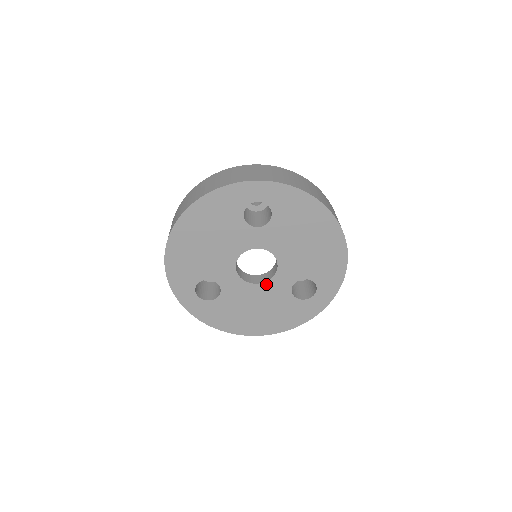
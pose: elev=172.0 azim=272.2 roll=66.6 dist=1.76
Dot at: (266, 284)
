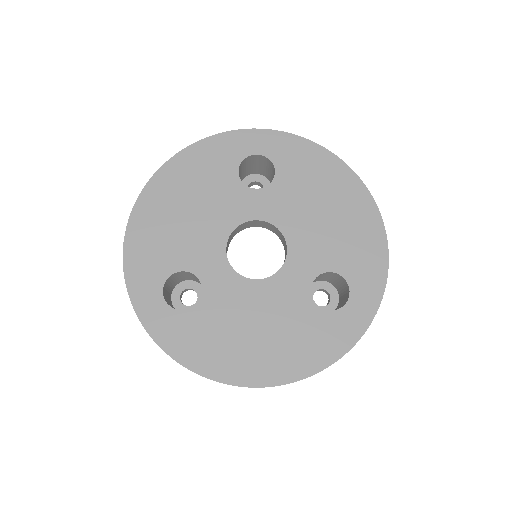
Dot at: (271, 280)
